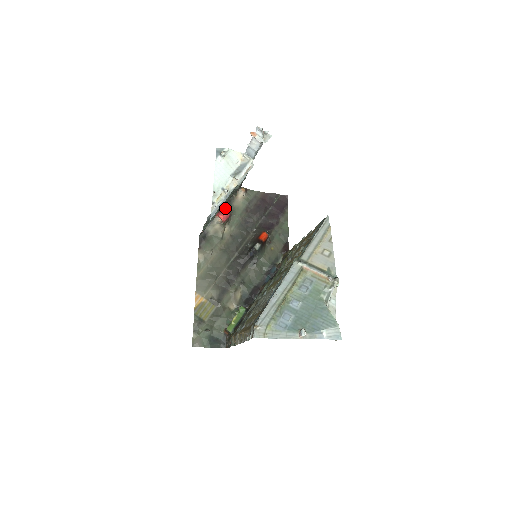
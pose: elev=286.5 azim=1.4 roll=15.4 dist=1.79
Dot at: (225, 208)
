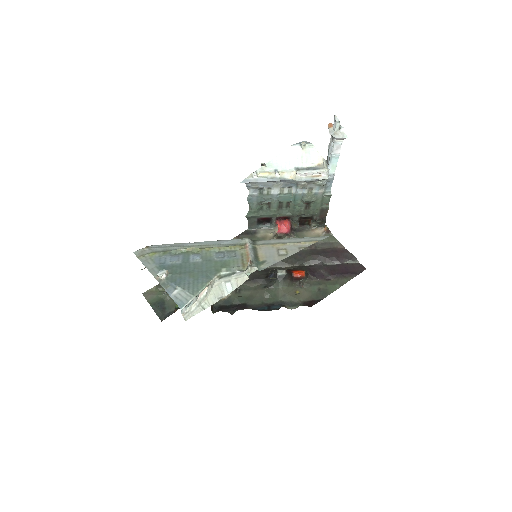
Dot at: (290, 224)
